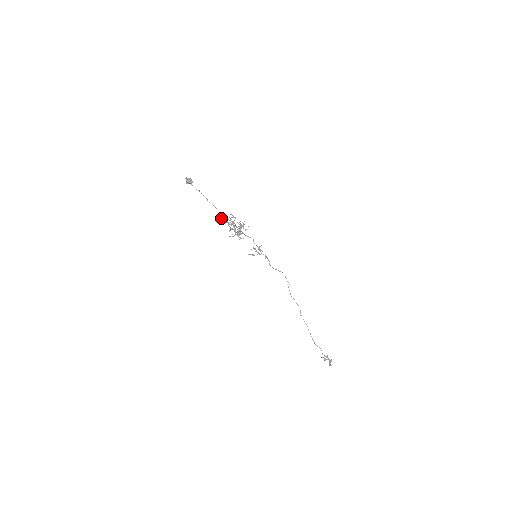
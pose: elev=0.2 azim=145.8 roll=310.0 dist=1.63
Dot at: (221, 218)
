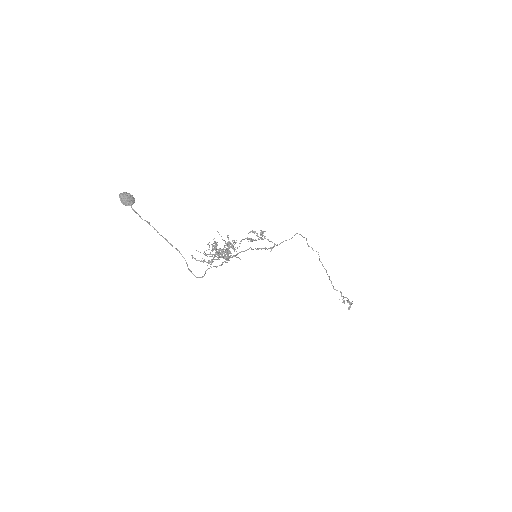
Dot at: (193, 274)
